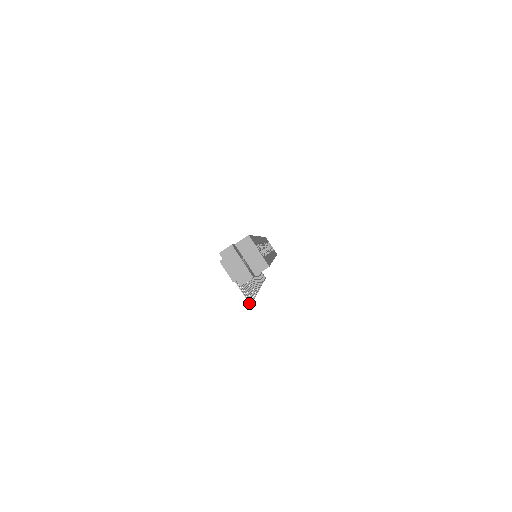
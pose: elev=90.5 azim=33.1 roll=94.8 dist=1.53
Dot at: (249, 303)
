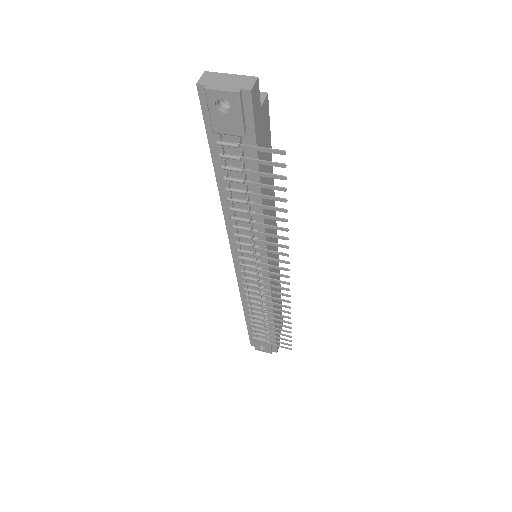
Dot at: (281, 151)
